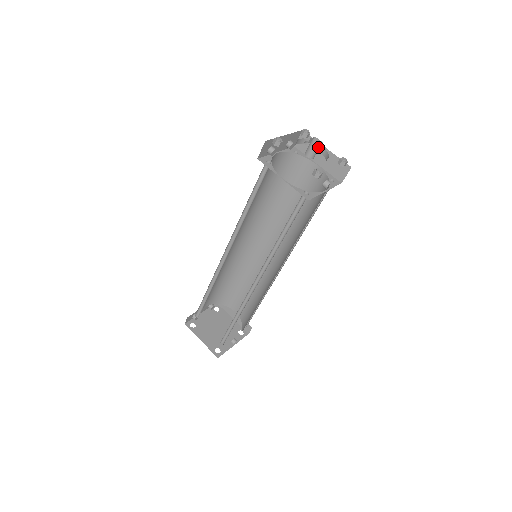
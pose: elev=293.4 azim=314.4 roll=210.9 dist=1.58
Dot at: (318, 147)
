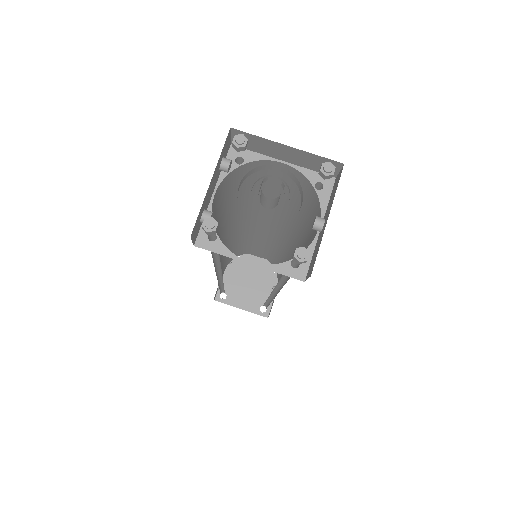
Dot at: (278, 197)
